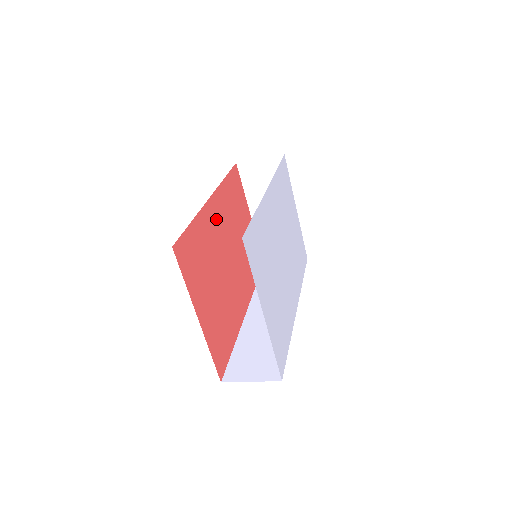
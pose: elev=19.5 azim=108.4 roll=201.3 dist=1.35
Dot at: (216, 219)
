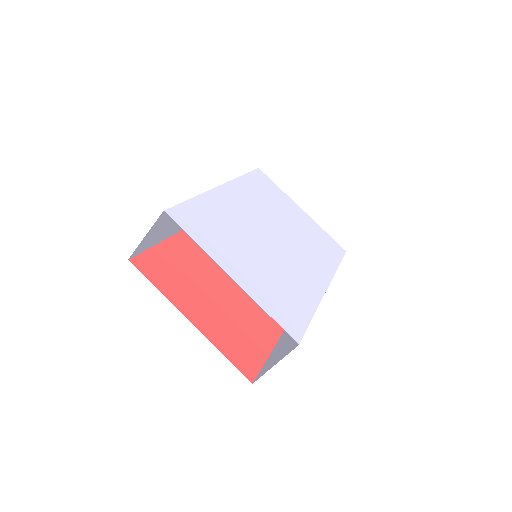
Dot at: occluded
